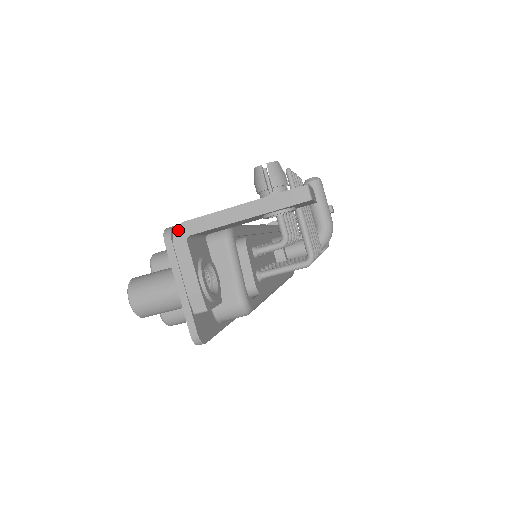
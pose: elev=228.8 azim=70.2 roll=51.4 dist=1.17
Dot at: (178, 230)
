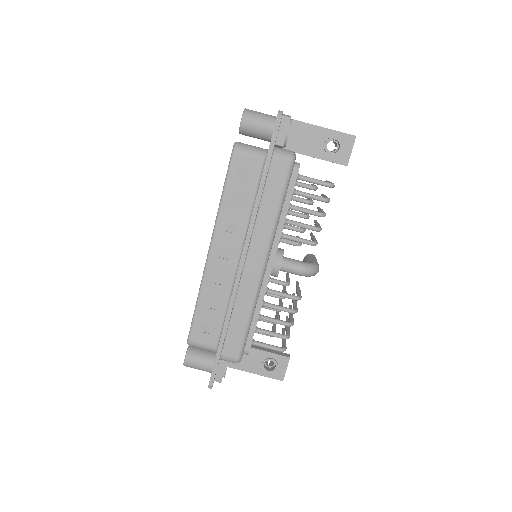
Dot at: occluded
